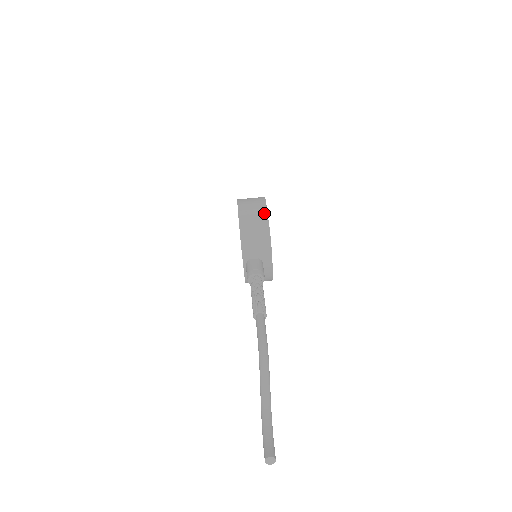
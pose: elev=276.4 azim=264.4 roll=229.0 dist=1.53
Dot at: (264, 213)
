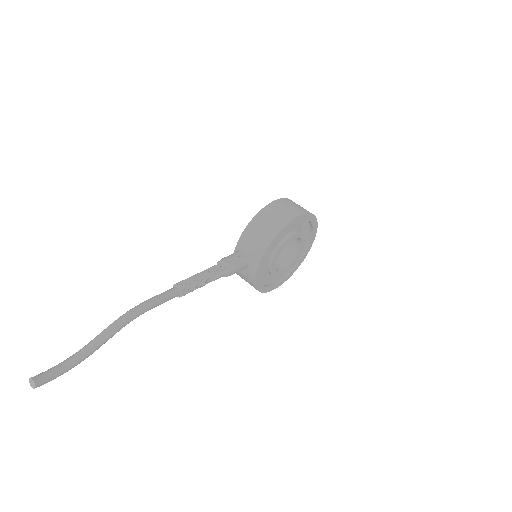
Dot at: (285, 221)
